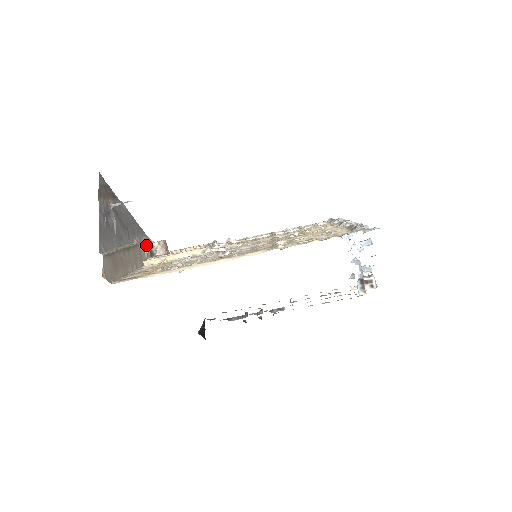
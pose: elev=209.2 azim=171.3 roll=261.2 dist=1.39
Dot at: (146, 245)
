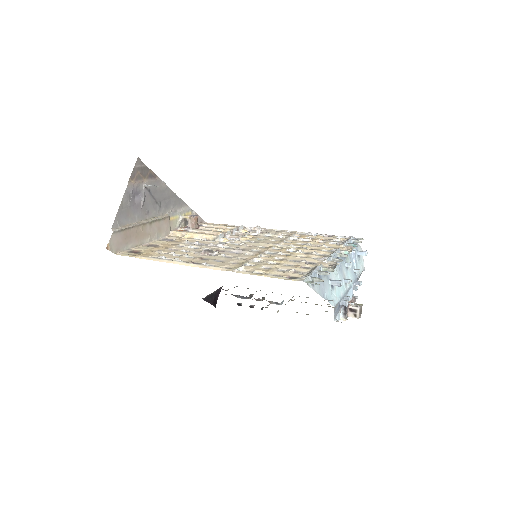
Dot at: (180, 216)
